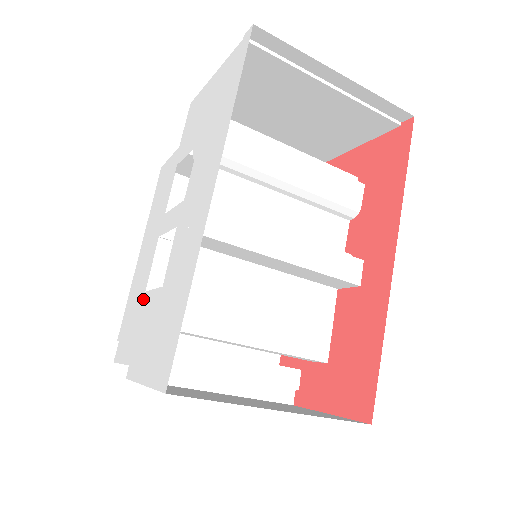
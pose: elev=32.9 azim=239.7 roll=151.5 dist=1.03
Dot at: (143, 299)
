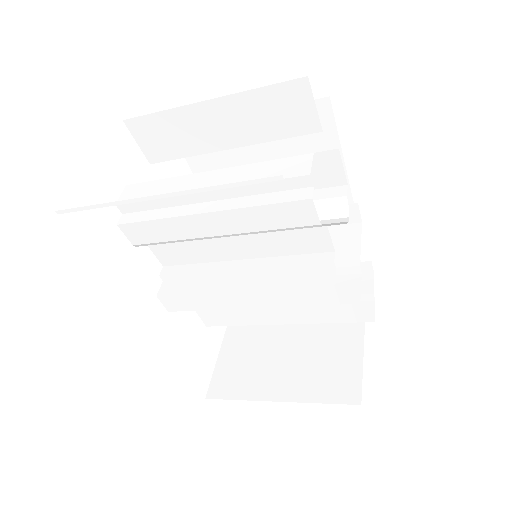
Dot at: occluded
